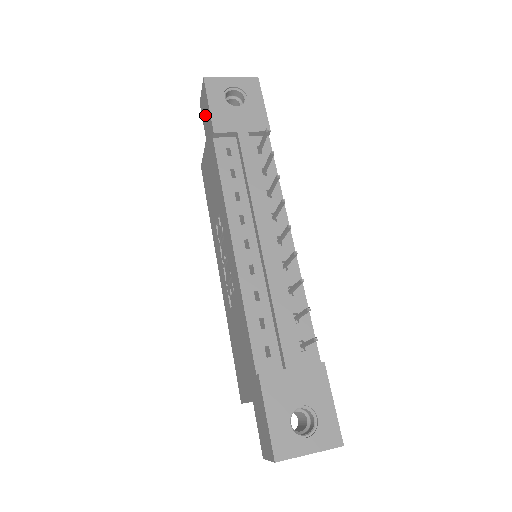
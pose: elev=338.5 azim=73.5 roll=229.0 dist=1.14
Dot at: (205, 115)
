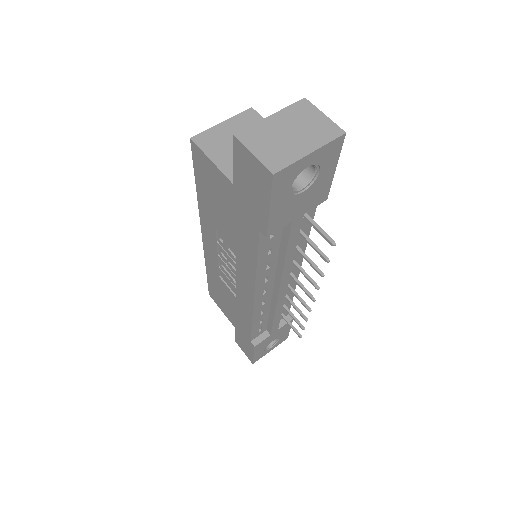
Dot at: (248, 184)
